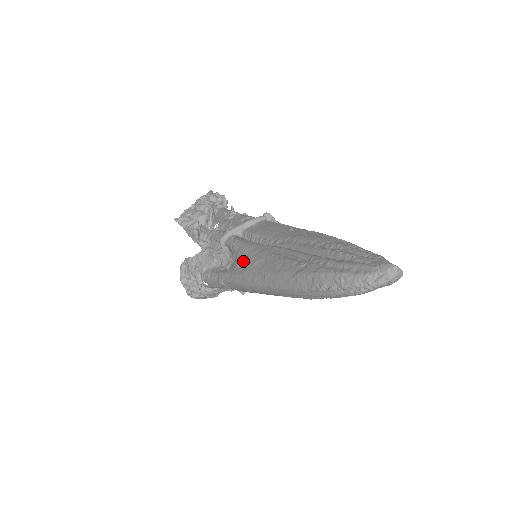
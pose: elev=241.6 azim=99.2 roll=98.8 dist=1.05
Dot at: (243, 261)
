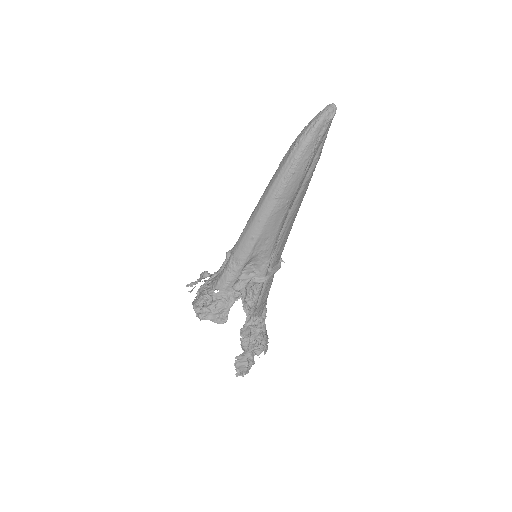
Dot at: occluded
